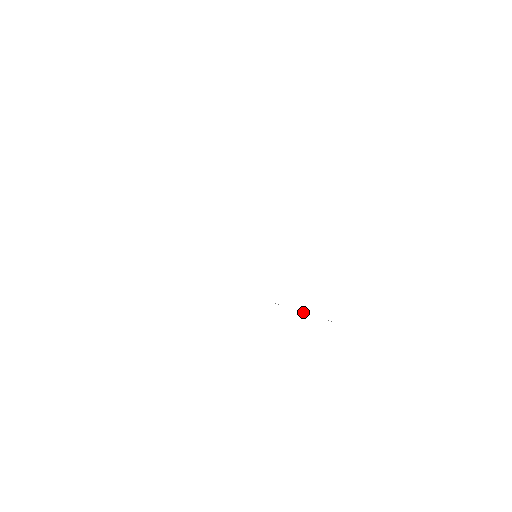
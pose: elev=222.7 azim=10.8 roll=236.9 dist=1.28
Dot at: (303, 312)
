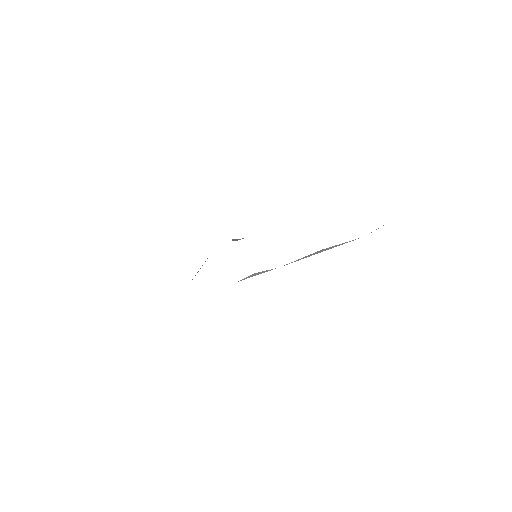
Dot at: (255, 275)
